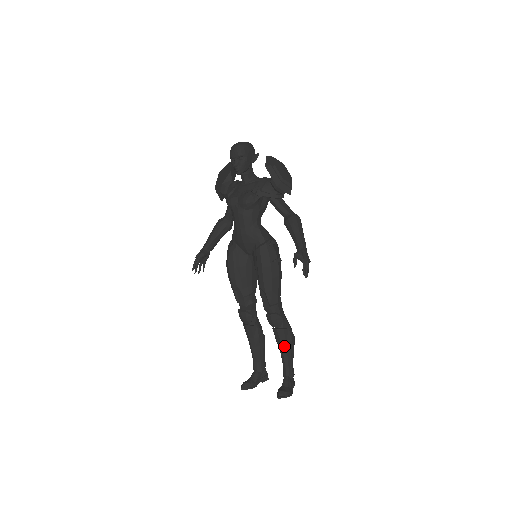
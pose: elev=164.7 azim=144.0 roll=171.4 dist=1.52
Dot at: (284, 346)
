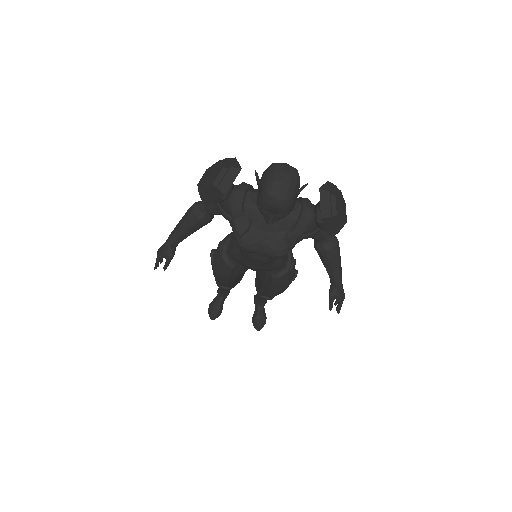
Dot at: occluded
